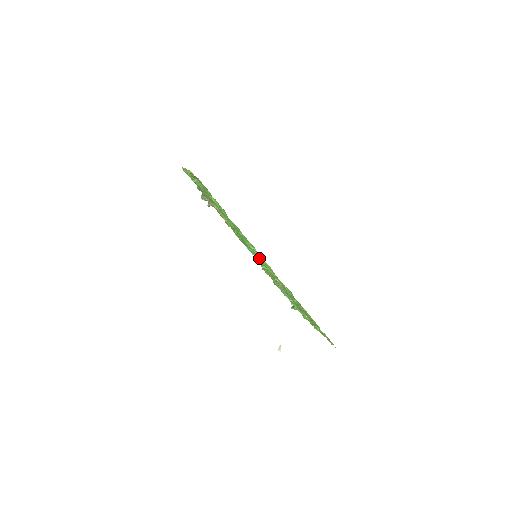
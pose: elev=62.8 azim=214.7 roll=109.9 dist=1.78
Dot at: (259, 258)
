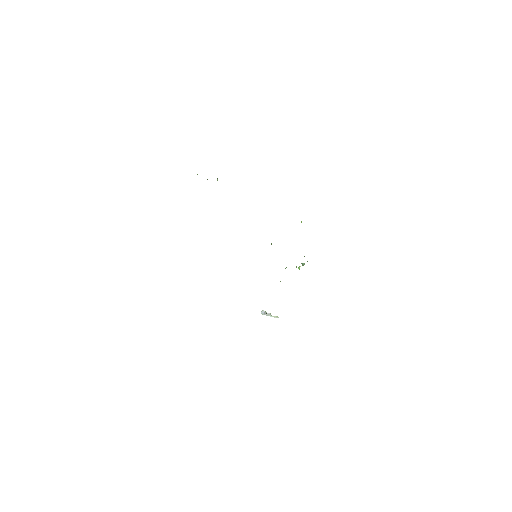
Dot at: occluded
